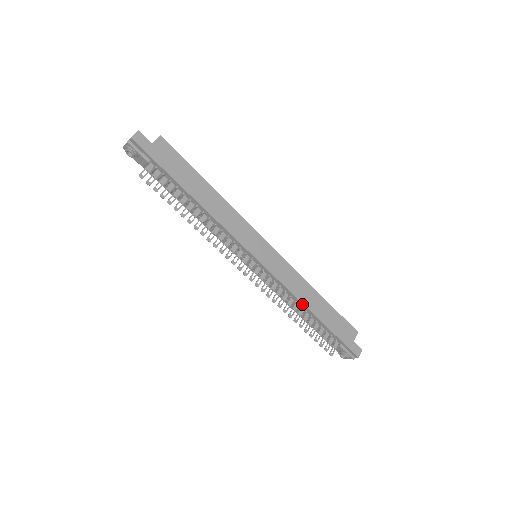
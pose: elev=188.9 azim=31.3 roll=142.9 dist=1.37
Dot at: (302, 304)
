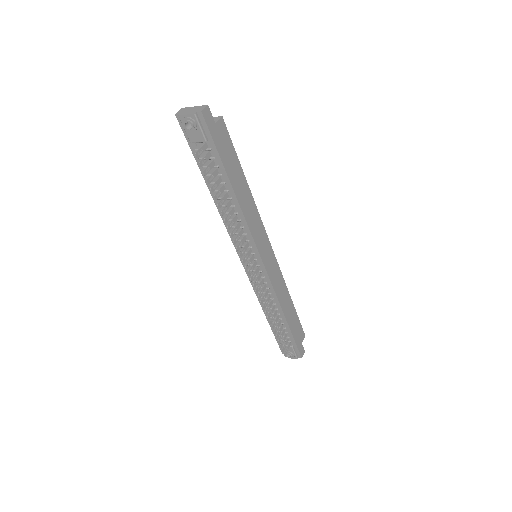
Dot at: (280, 307)
